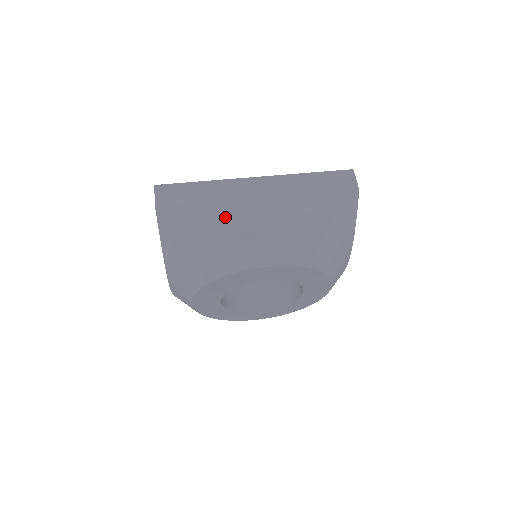
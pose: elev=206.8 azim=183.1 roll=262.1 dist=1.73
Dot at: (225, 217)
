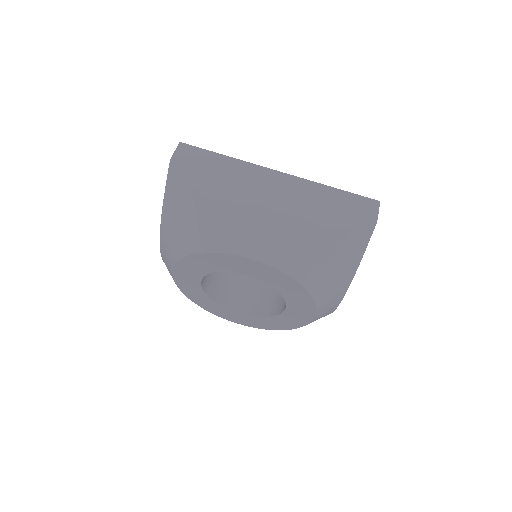
Dot at: (230, 194)
